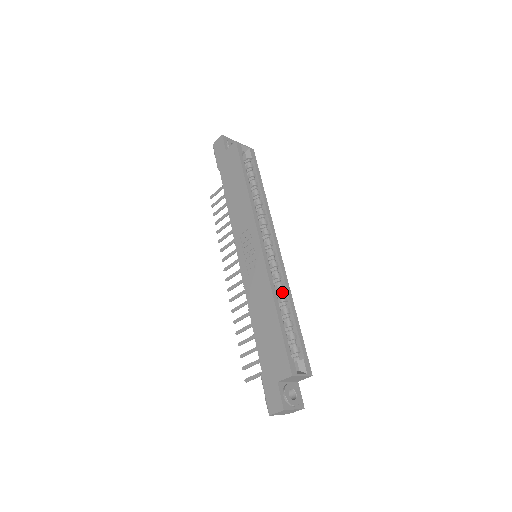
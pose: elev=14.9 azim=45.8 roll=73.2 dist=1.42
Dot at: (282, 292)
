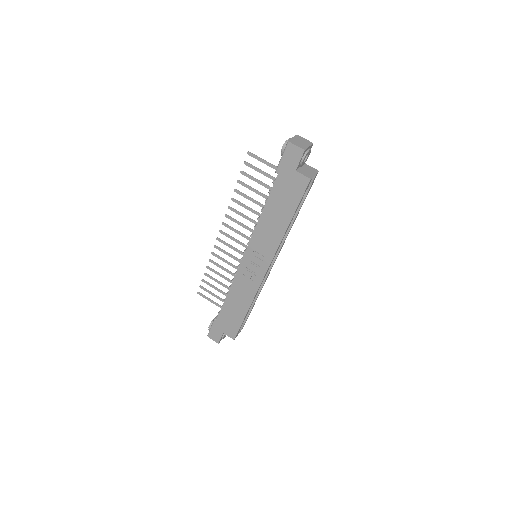
Dot at: occluded
